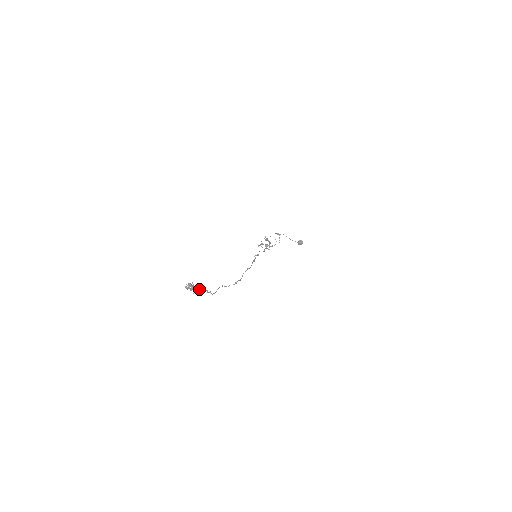
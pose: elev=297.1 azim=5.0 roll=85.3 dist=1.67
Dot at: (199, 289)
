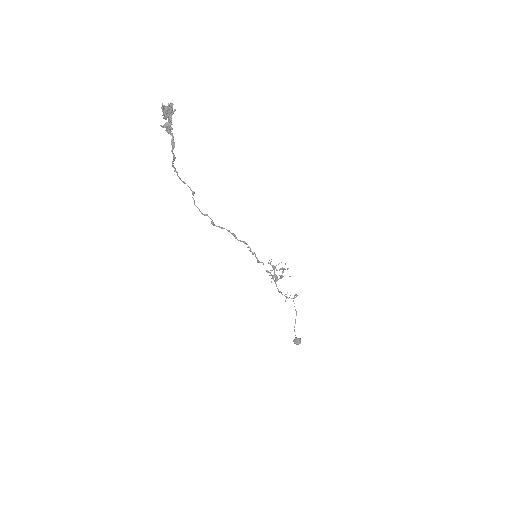
Dot at: (171, 128)
